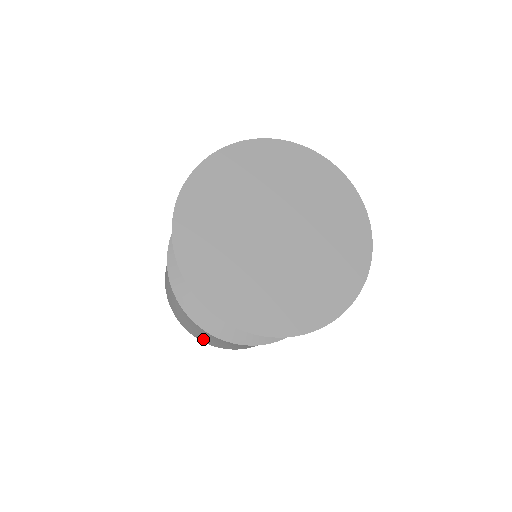
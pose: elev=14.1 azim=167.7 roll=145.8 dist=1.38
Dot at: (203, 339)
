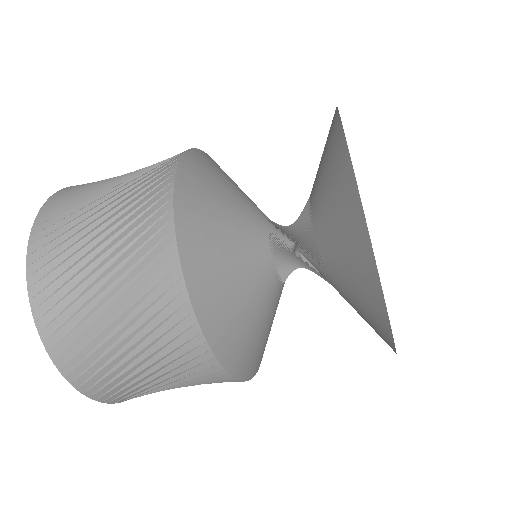
Dot at: (44, 244)
